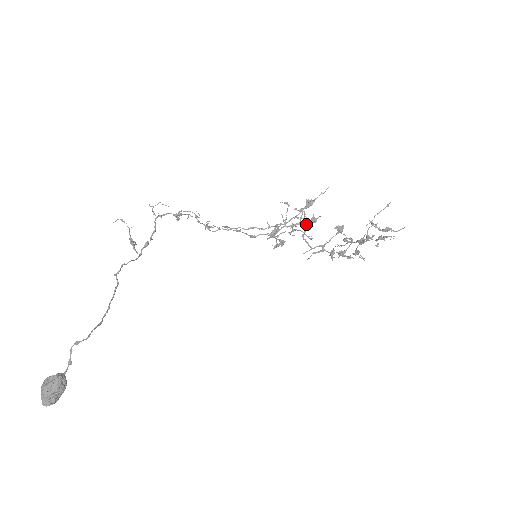
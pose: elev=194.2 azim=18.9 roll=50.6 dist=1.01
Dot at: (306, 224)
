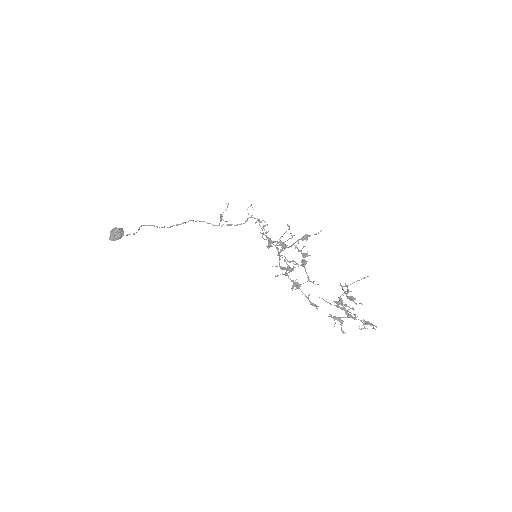
Dot at: (280, 241)
